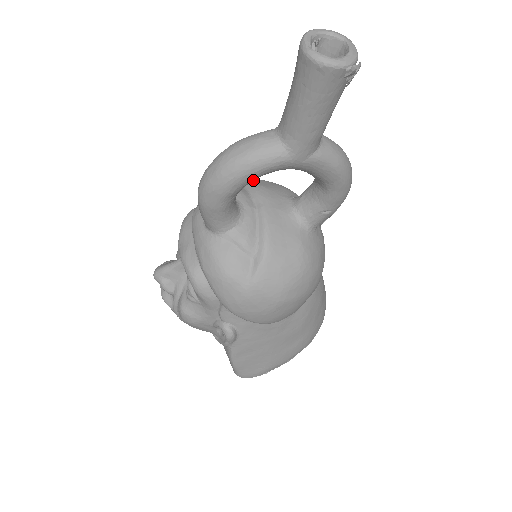
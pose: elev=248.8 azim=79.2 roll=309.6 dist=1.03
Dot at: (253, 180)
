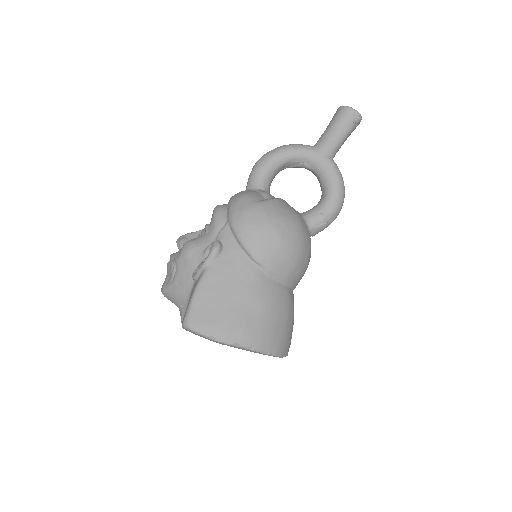
Dot at: (290, 158)
